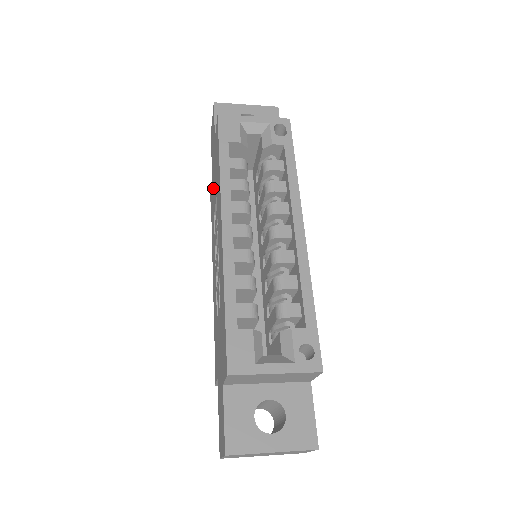
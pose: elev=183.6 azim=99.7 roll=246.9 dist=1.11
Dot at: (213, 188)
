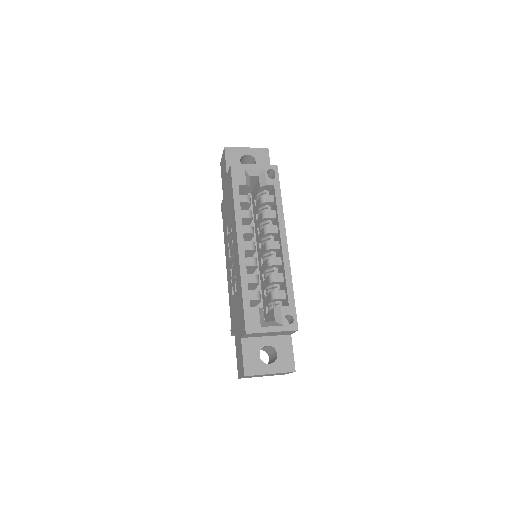
Dot at: (225, 207)
